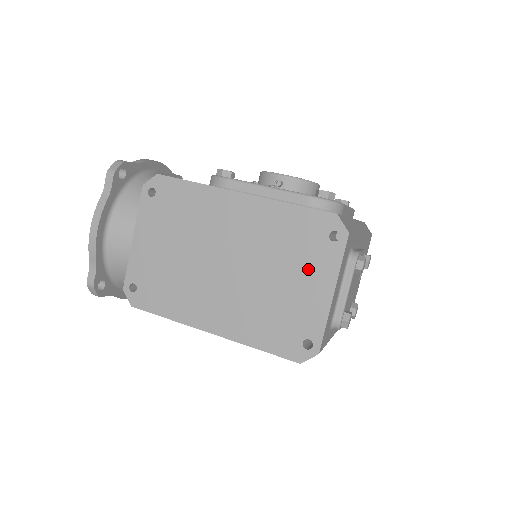
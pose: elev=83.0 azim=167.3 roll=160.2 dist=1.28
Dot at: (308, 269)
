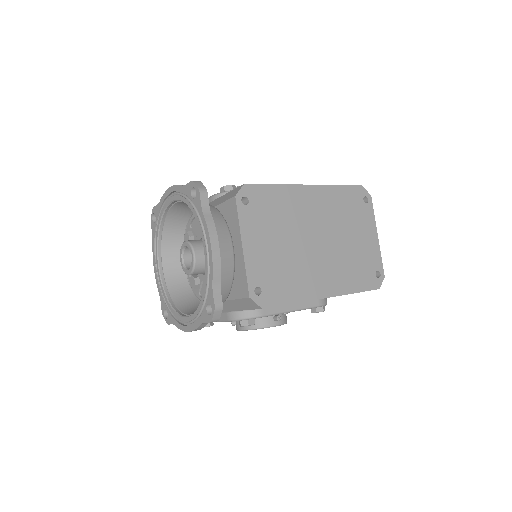
Dot at: (362, 225)
